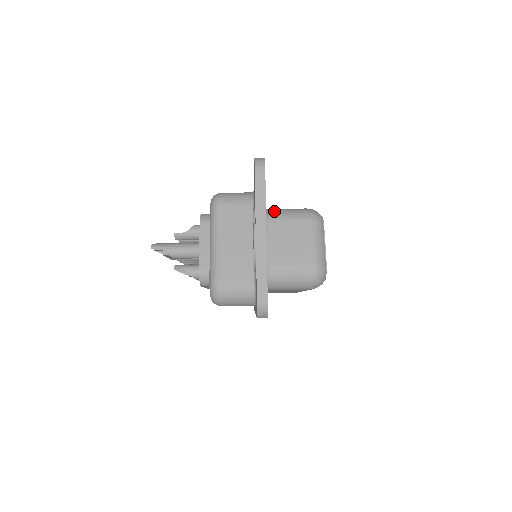
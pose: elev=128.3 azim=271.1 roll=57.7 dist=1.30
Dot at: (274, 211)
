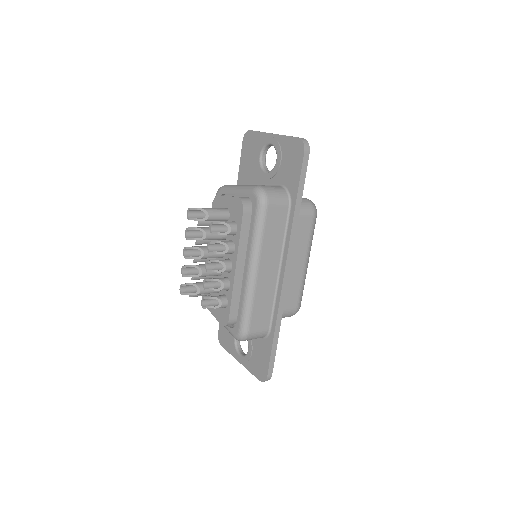
Dot at: occluded
